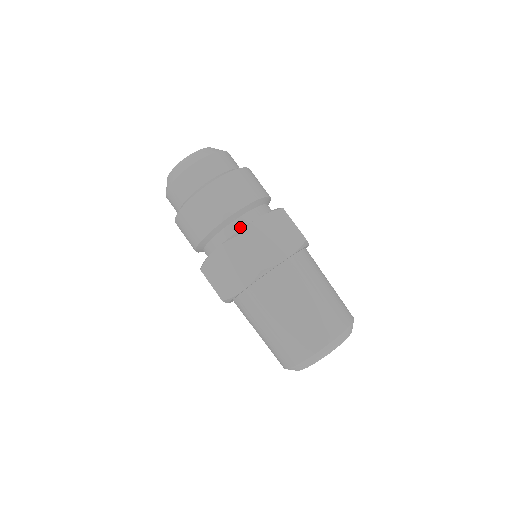
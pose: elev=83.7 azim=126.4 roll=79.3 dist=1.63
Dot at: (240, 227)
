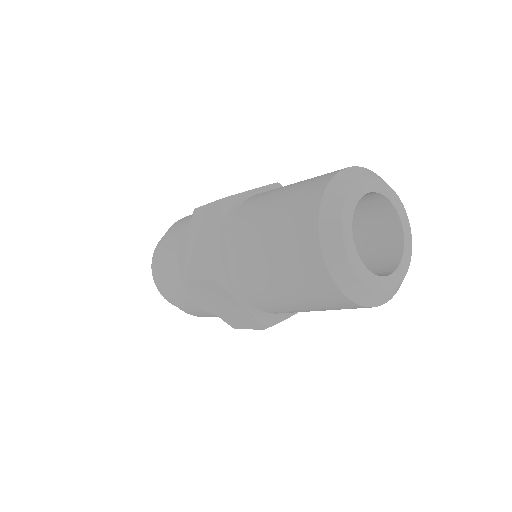
Dot at: occluded
